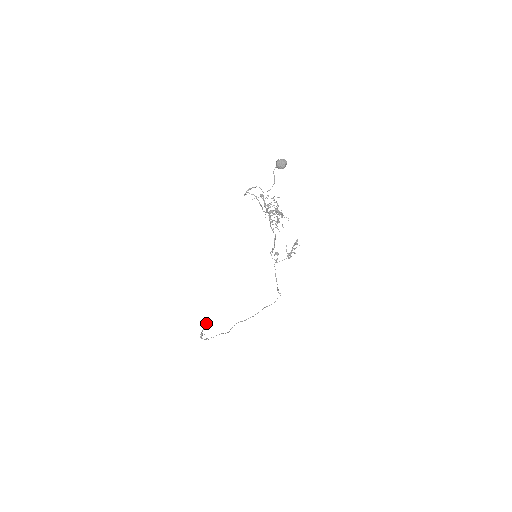
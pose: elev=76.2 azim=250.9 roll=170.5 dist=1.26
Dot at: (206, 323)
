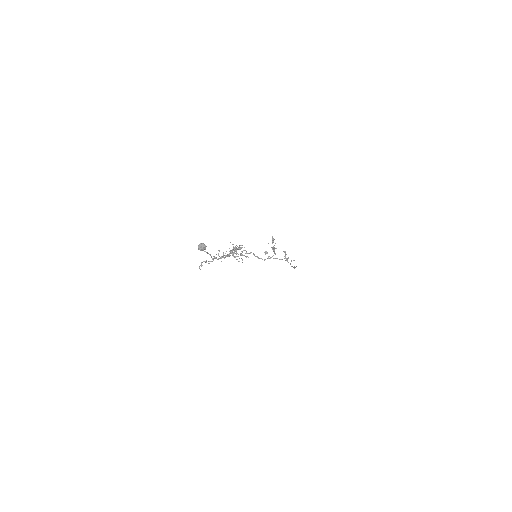
Dot at: occluded
